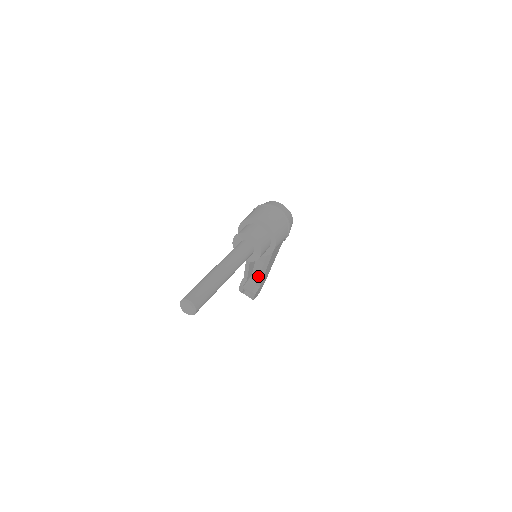
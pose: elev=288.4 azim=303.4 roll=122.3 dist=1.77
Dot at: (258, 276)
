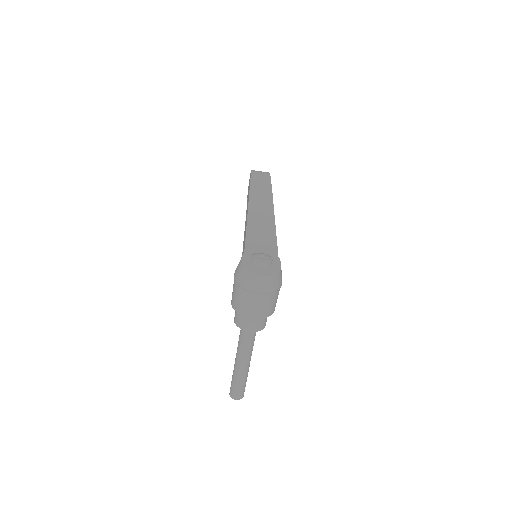
Dot at: occluded
